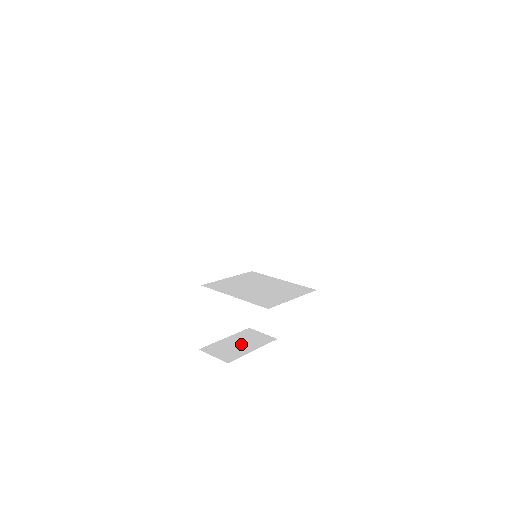
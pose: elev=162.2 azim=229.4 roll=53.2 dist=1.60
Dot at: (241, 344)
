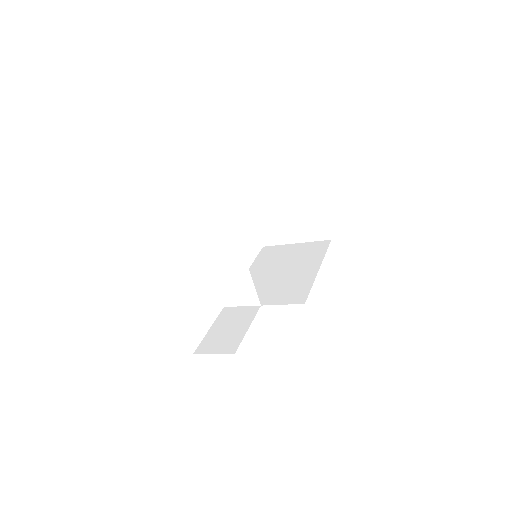
Dot at: occluded
